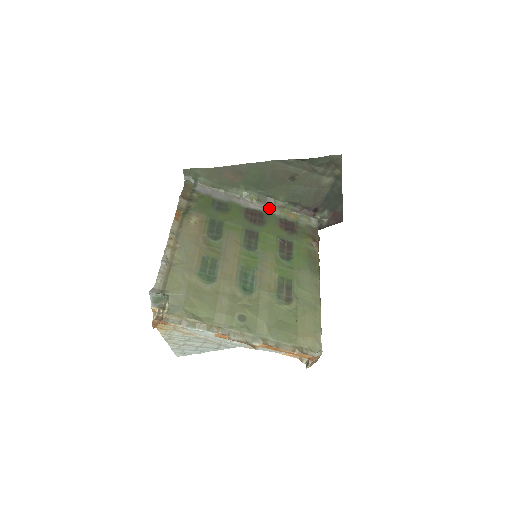
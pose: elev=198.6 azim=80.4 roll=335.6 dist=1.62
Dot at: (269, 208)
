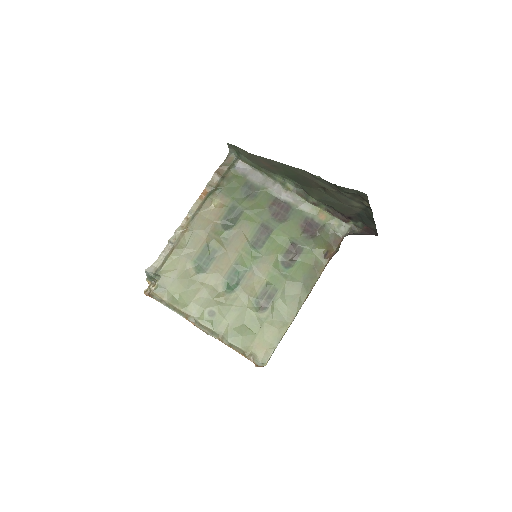
Dot at: (301, 202)
